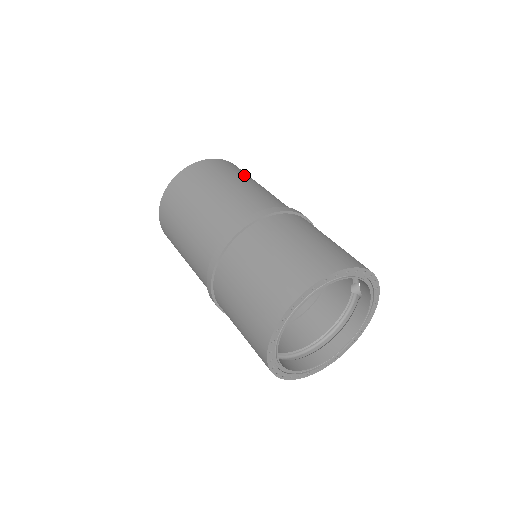
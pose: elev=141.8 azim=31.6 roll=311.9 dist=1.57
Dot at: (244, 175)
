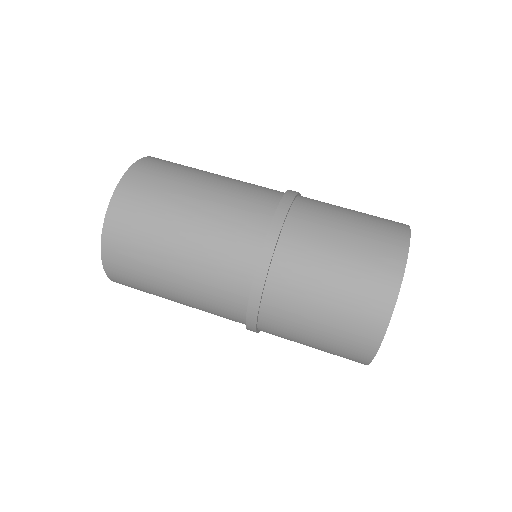
Dot at: occluded
